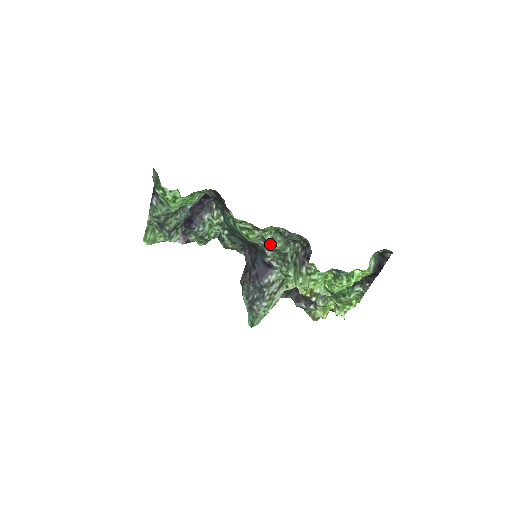
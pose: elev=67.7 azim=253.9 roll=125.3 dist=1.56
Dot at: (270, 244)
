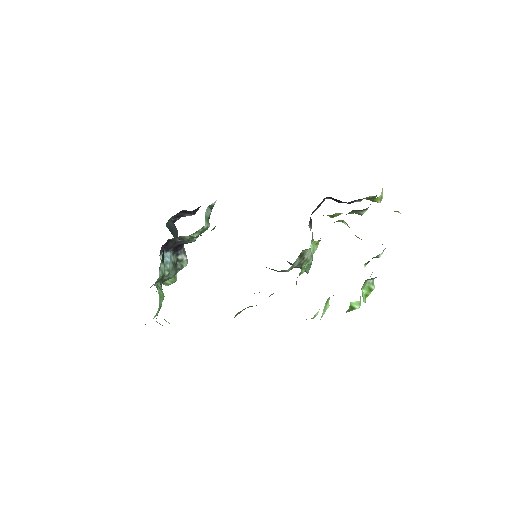
Dot at: occluded
